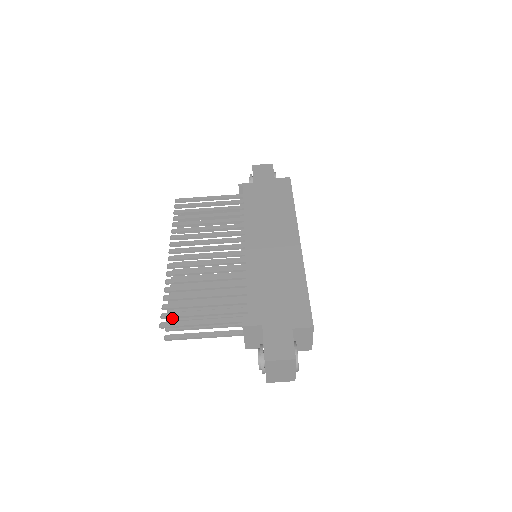
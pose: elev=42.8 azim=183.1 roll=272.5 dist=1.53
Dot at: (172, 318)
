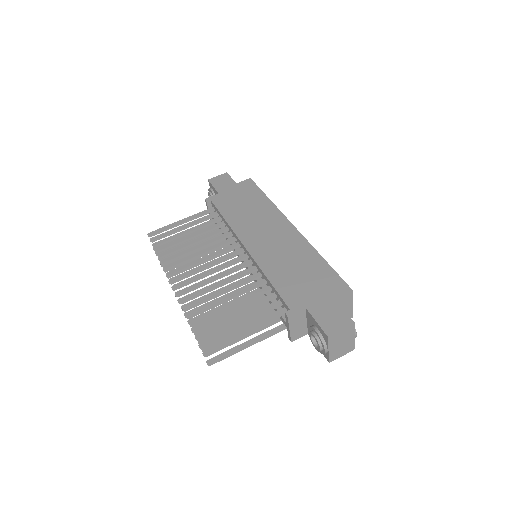
Dot at: occluded
